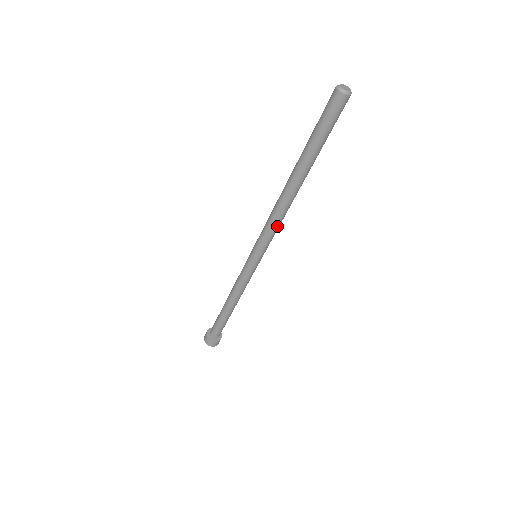
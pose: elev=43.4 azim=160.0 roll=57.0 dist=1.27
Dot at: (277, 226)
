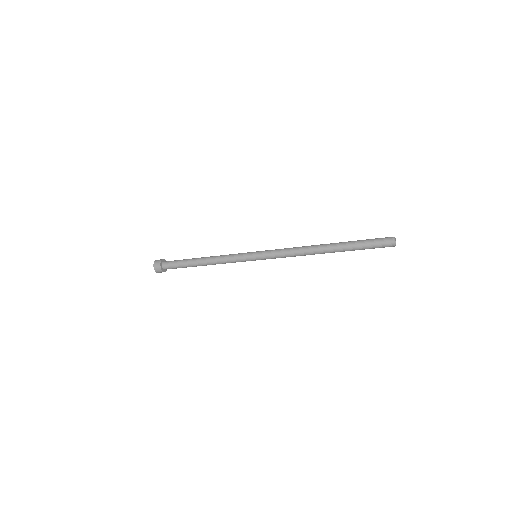
Dot at: occluded
